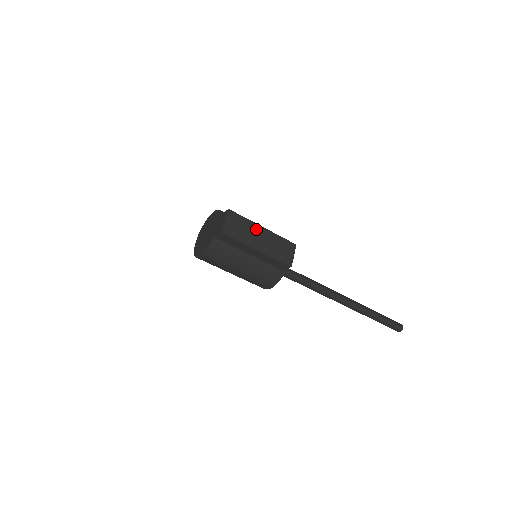
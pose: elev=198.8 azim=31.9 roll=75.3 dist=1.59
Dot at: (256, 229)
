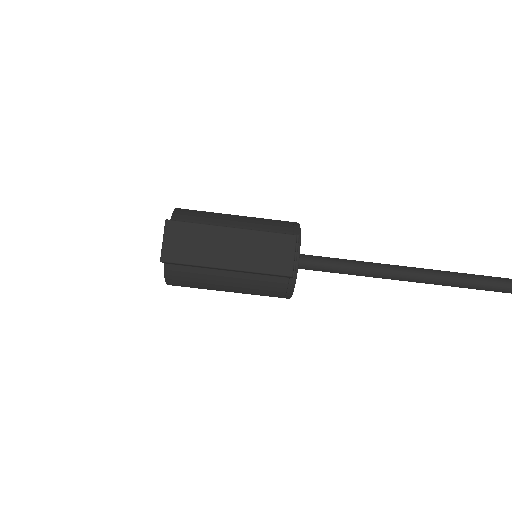
Dot at: (219, 235)
